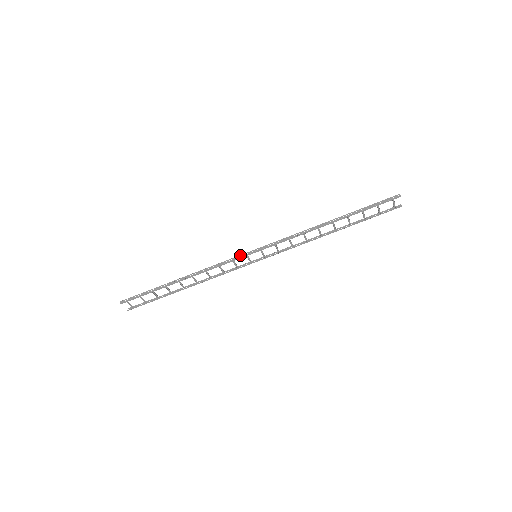
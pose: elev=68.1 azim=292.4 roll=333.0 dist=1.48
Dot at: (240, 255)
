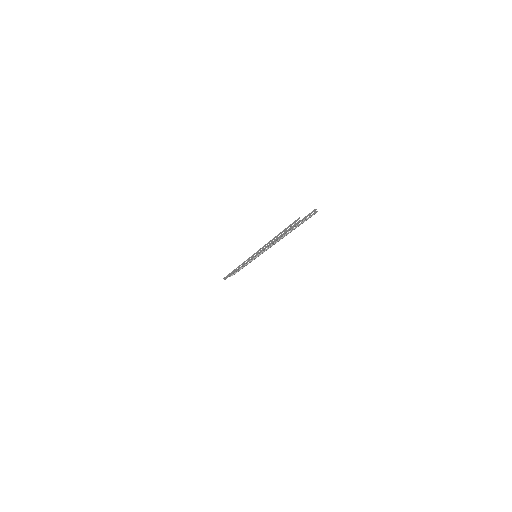
Dot at: occluded
